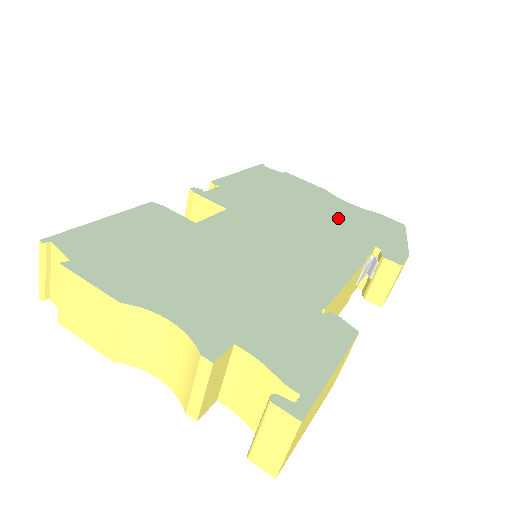
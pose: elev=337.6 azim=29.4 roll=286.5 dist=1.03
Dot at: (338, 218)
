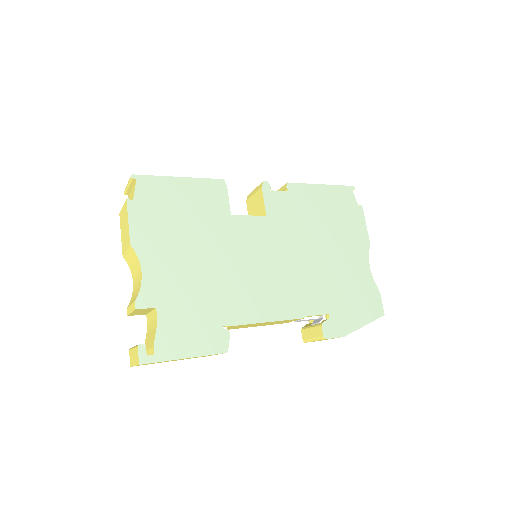
Dot at: (338, 274)
